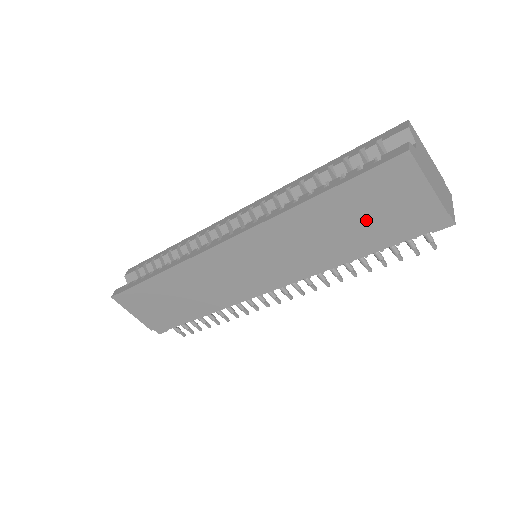
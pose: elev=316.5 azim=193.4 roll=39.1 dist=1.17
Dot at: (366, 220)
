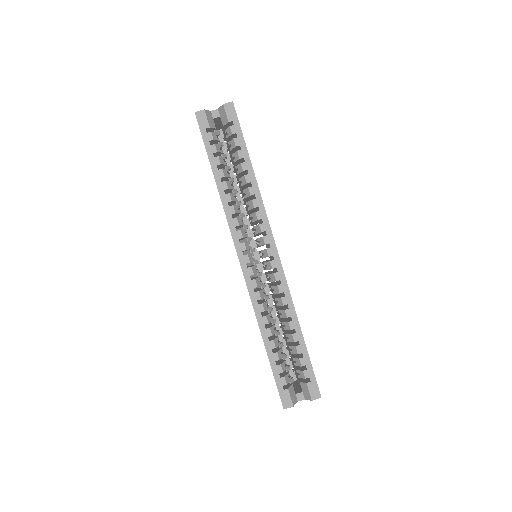
Dot at: occluded
